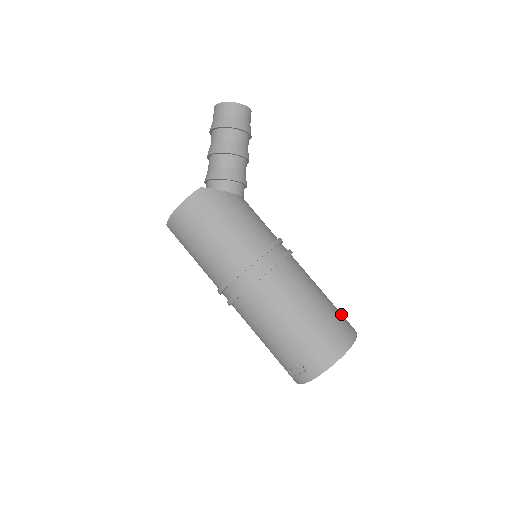
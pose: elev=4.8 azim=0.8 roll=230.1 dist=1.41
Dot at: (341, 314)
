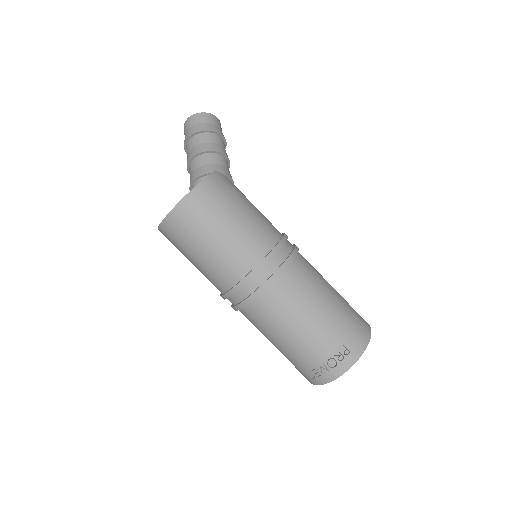
Dot at: occluded
